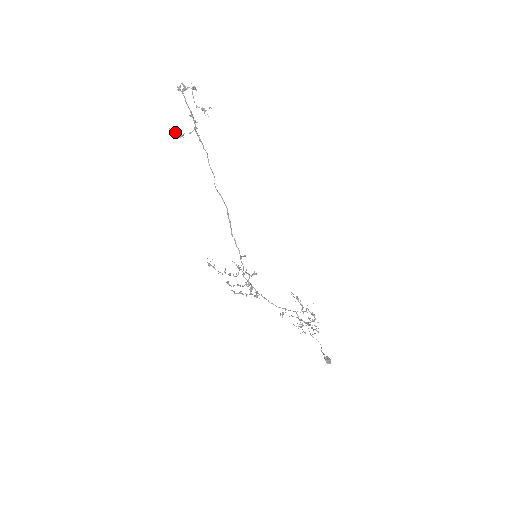
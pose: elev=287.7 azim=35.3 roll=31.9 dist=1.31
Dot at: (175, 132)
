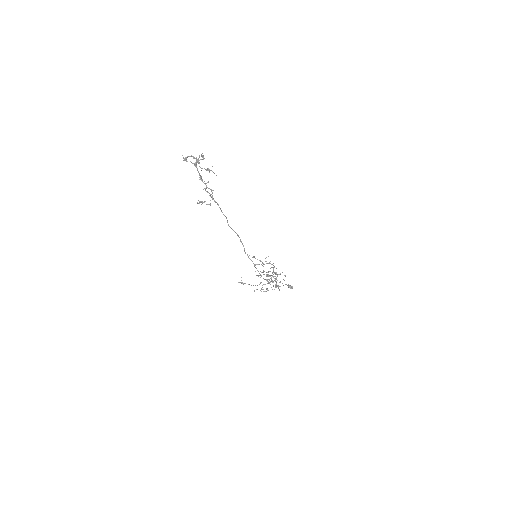
Dot at: occluded
